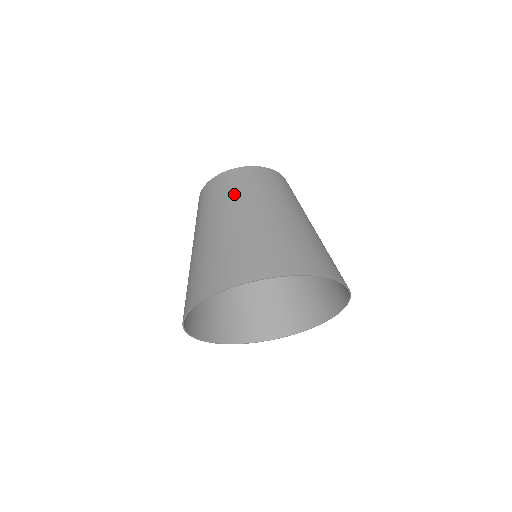
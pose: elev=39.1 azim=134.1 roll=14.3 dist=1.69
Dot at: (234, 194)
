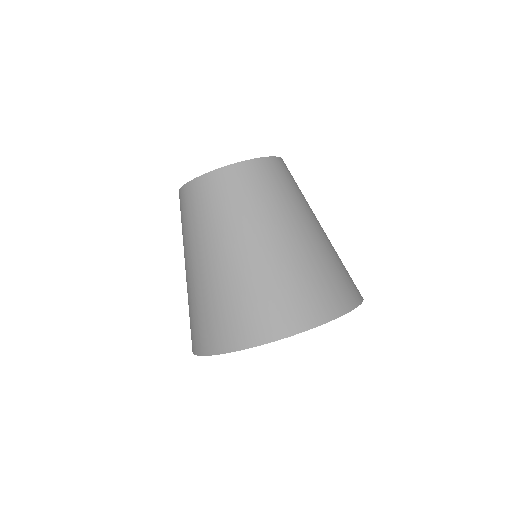
Dot at: (253, 204)
